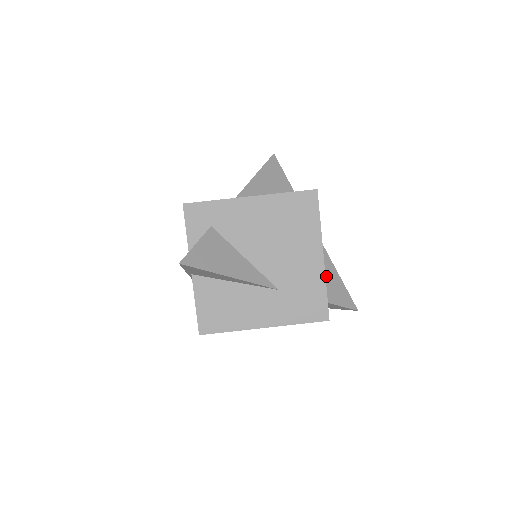
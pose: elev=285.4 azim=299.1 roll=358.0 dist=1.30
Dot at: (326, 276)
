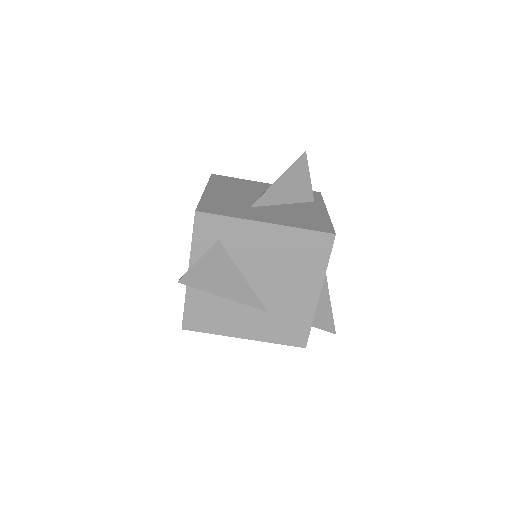
Dot at: occluded
